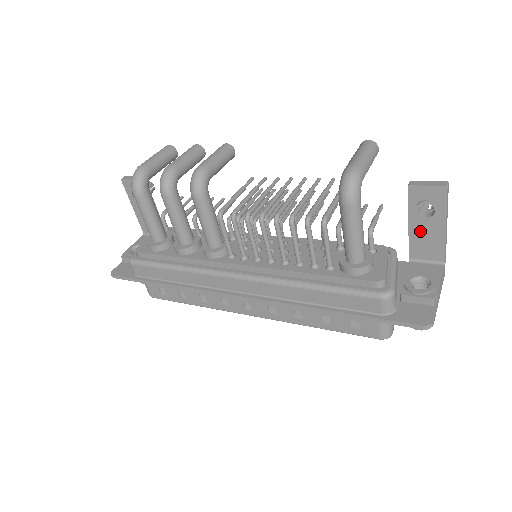
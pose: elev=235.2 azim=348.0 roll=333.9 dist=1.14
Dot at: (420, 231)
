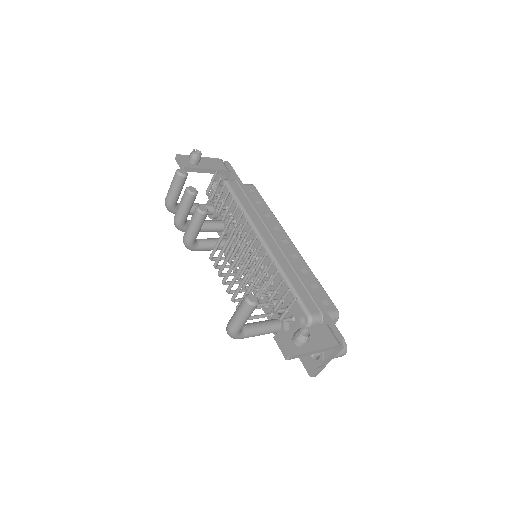
Dot at: occluded
